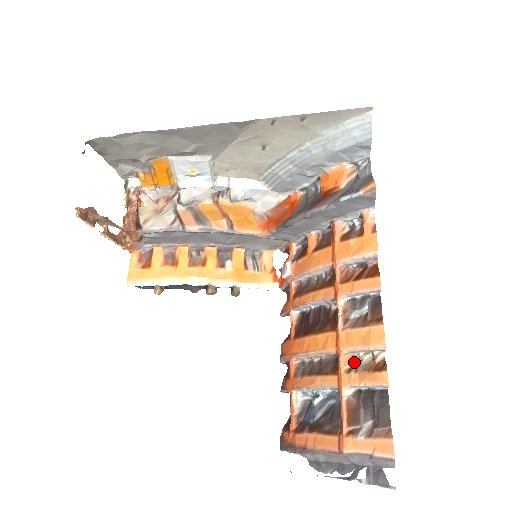
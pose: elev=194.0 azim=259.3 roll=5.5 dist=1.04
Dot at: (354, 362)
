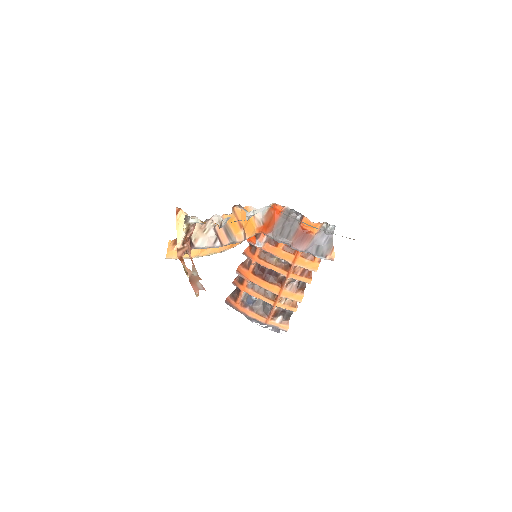
Dot at: (283, 297)
